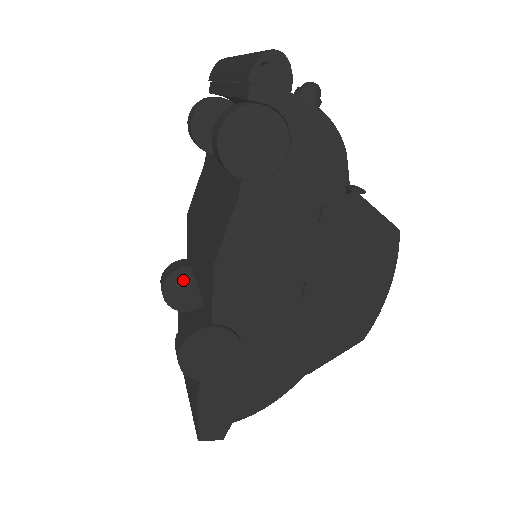
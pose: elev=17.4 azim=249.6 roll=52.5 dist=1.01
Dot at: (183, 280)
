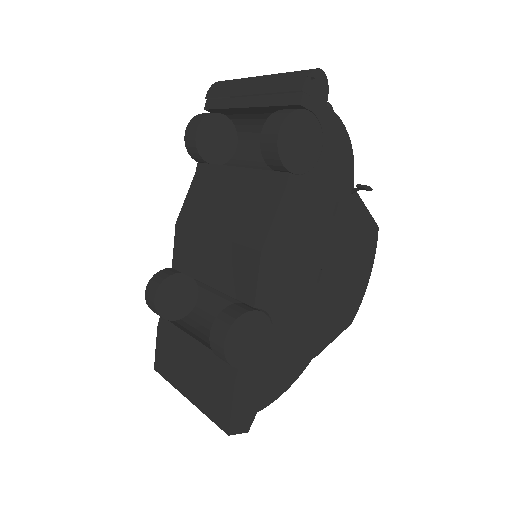
Dot at: (174, 287)
